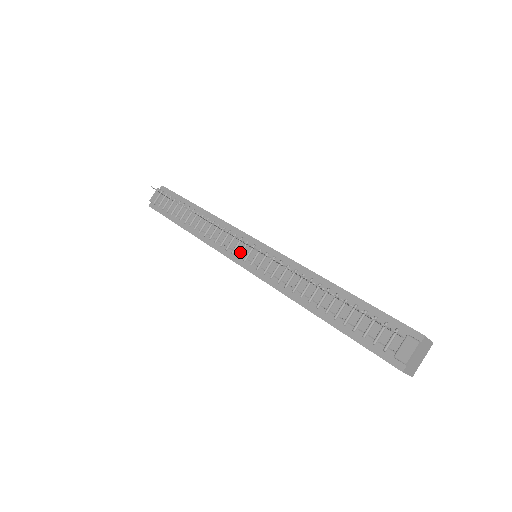
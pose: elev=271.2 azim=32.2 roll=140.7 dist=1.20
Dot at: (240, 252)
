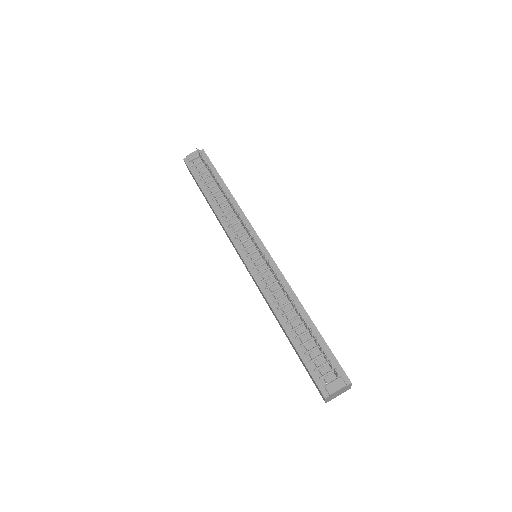
Dot at: (247, 247)
